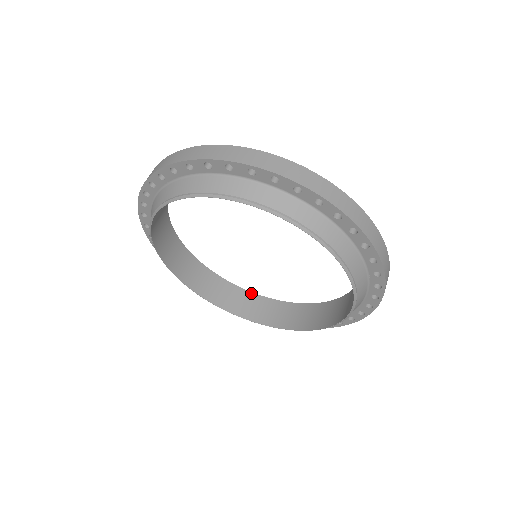
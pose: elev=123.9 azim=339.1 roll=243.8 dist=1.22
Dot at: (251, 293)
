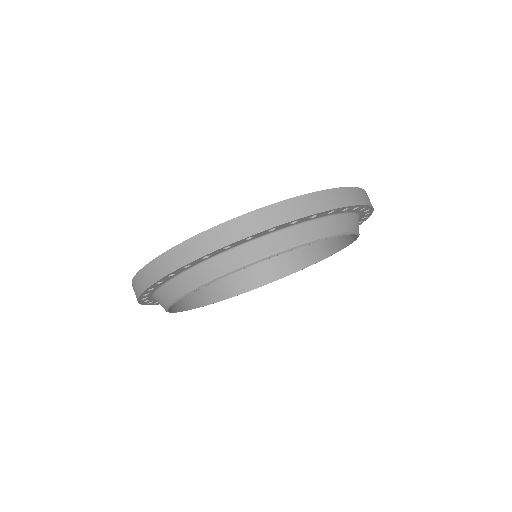
Dot at: occluded
